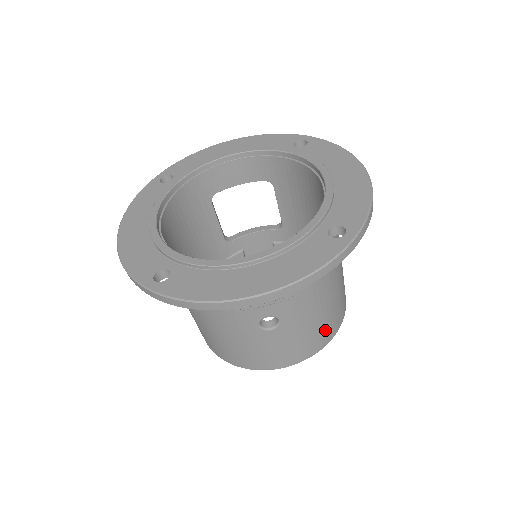
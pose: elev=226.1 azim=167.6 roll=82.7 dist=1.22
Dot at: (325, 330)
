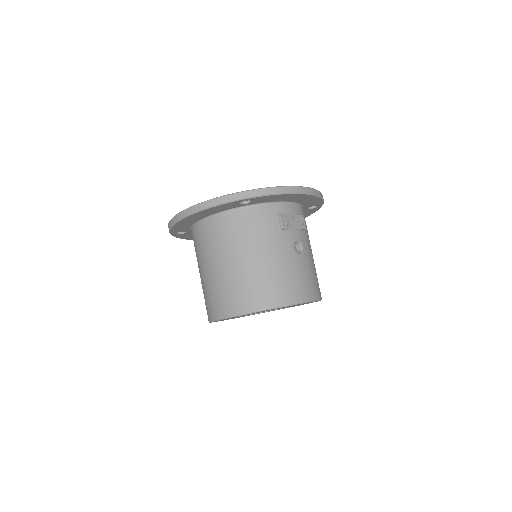
Dot at: occluded
